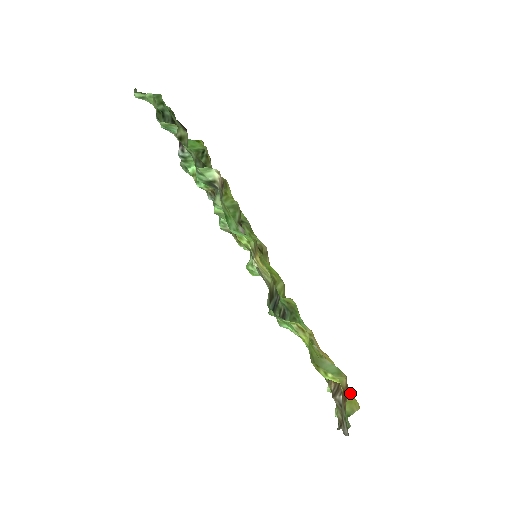
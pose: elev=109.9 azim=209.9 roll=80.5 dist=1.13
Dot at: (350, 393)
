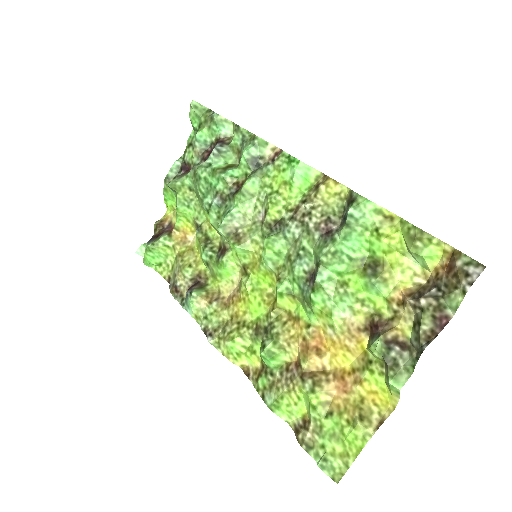
Dot at: (376, 397)
